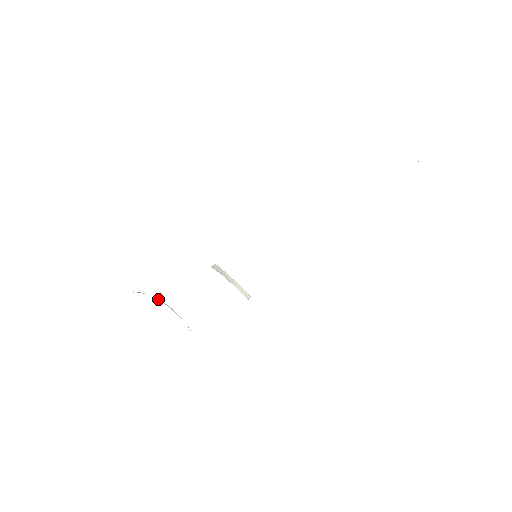
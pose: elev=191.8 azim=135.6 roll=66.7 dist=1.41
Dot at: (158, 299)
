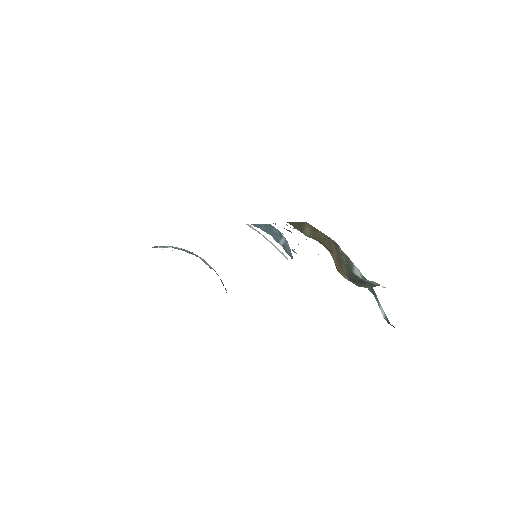
Dot at: occluded
